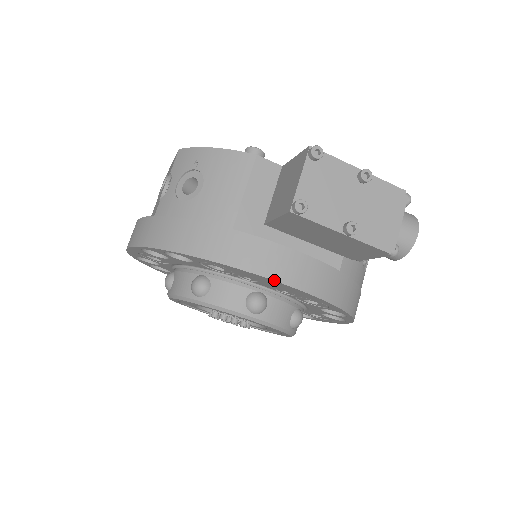
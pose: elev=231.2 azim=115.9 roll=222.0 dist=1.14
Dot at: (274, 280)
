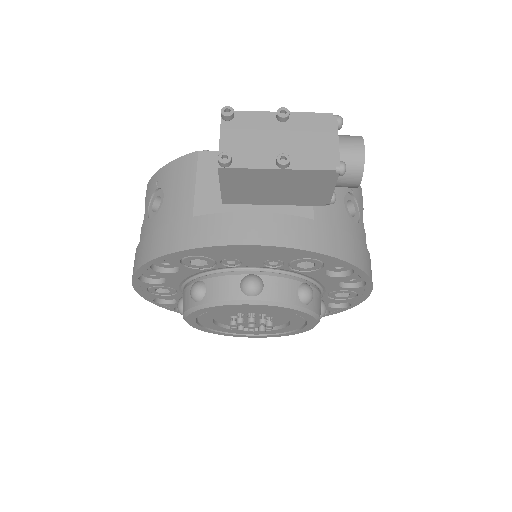
Dot at: (241, 244)
